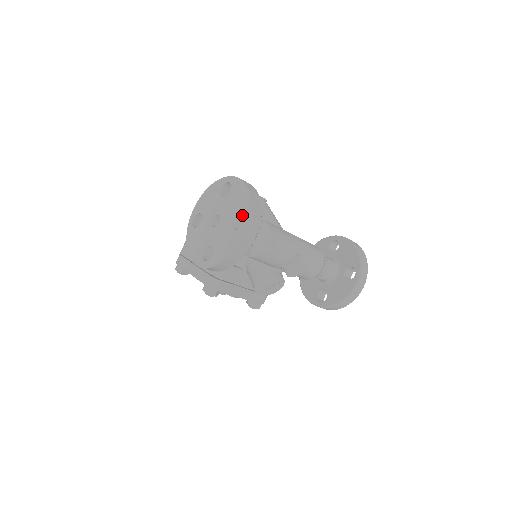
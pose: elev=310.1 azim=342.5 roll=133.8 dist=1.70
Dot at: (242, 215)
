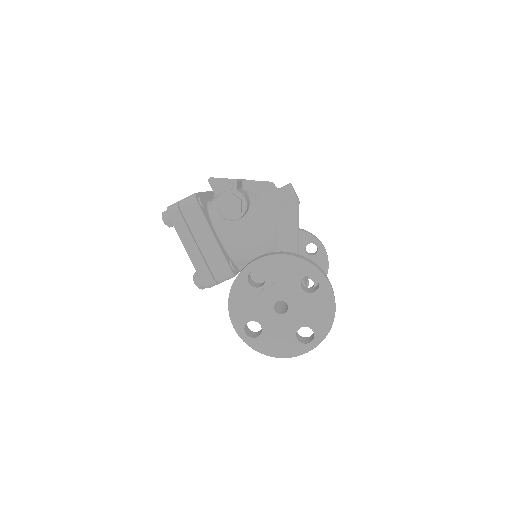
Dot at: (311, 327)
